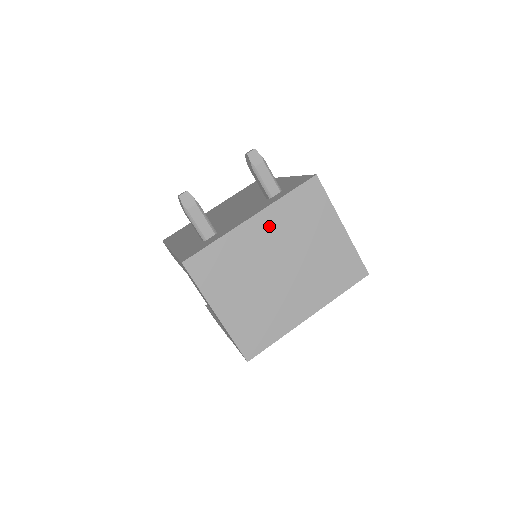
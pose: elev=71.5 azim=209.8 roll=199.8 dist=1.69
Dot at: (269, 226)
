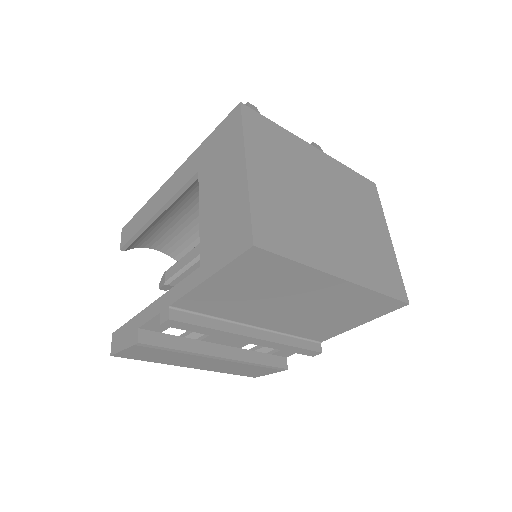
Dot at: (329, 169)
